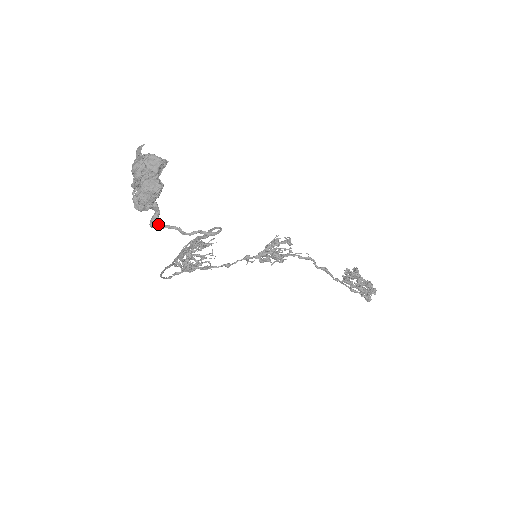
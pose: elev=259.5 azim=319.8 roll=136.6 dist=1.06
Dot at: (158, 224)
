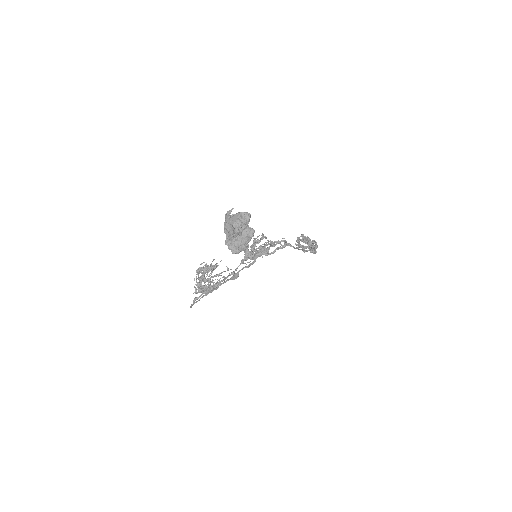
Dot at: (249, 257)
